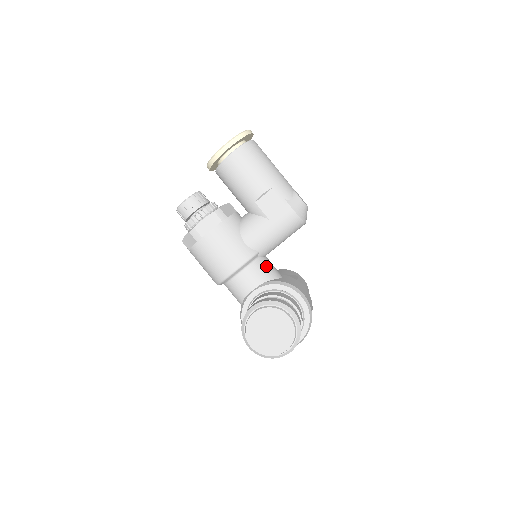
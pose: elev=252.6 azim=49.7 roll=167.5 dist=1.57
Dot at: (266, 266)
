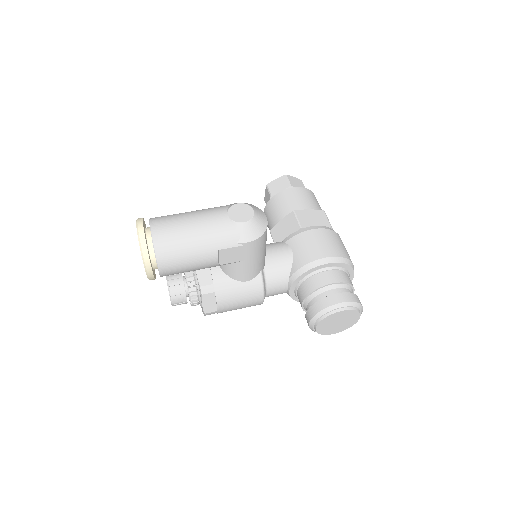
Dot at: (276, 267)
